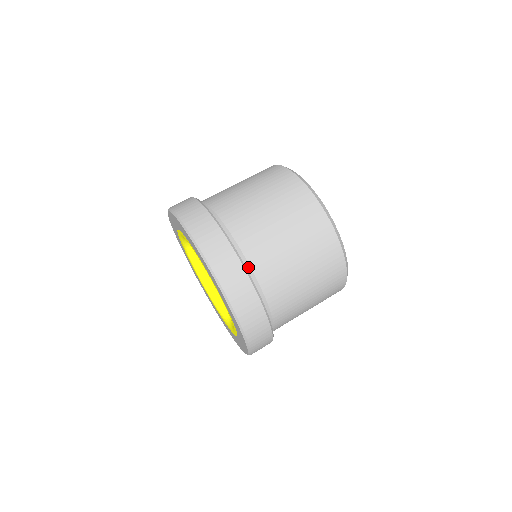
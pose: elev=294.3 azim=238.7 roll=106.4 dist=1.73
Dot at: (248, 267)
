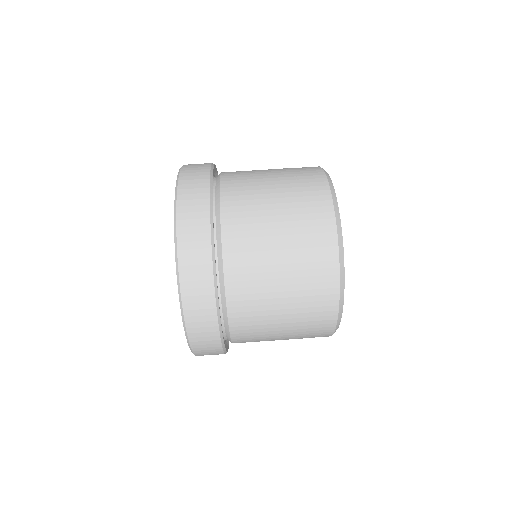
Dot at: (218, 216)
